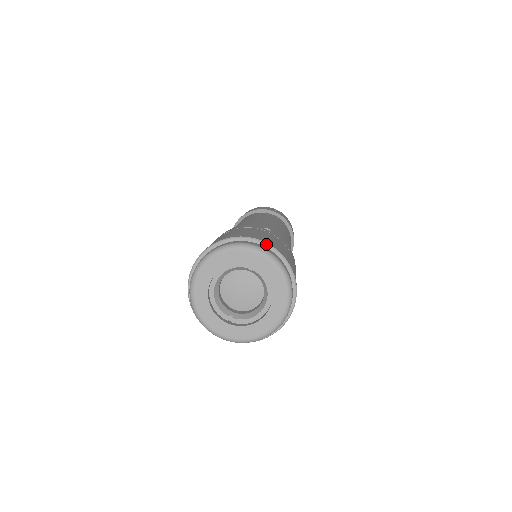
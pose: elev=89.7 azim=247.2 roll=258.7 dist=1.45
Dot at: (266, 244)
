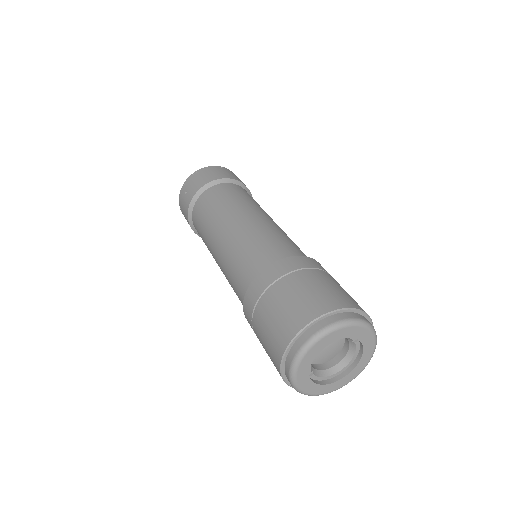
Dot at: (372, 322)
